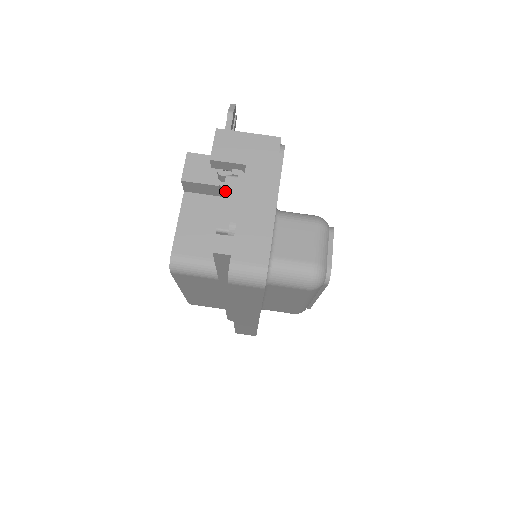
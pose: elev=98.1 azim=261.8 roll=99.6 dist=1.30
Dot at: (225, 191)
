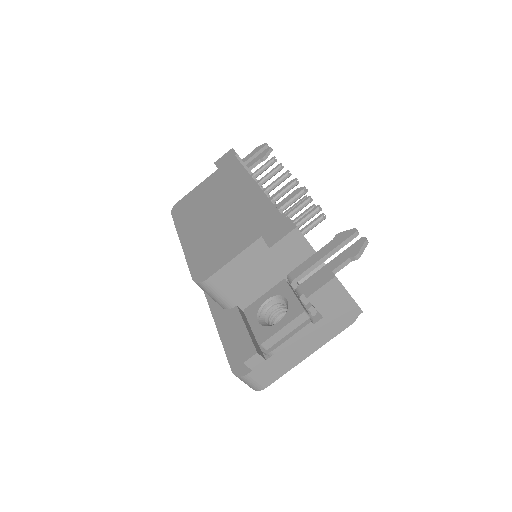
Dot at: (292, 323)
